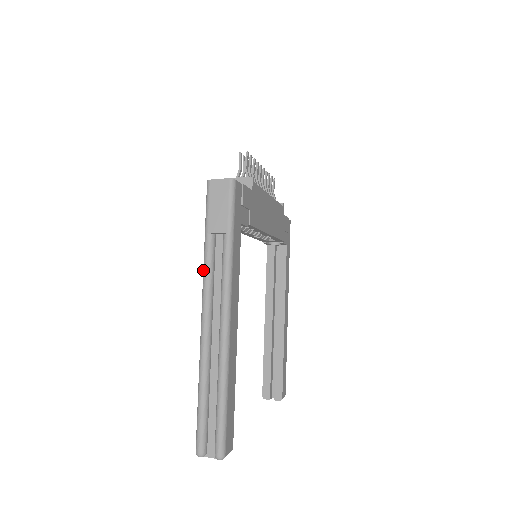
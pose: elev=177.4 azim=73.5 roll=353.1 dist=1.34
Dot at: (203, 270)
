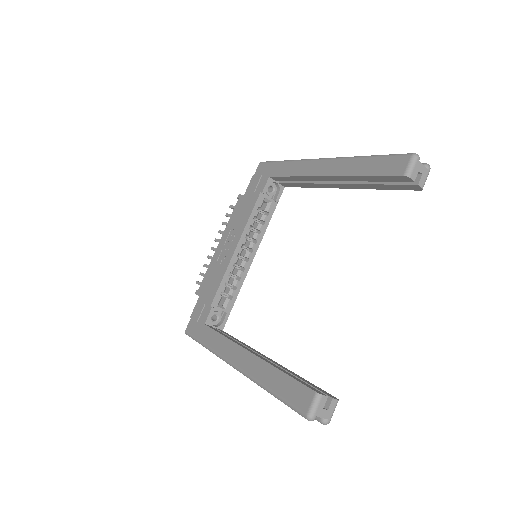
Dot at: (299, 160)
